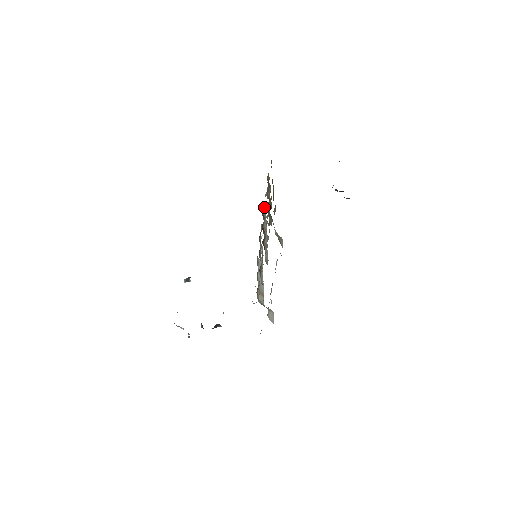
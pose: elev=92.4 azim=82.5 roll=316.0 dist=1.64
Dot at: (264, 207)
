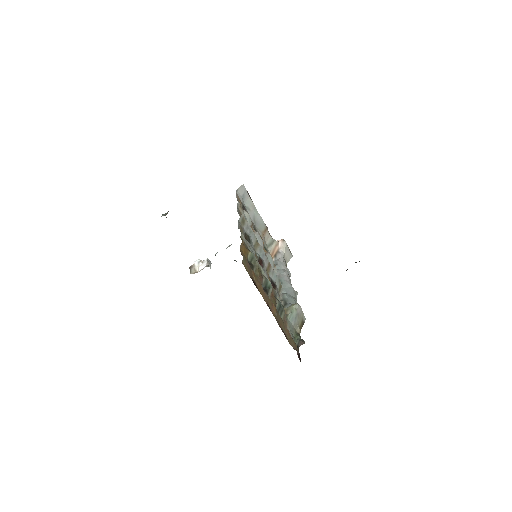
Dot at: (244, 235)
